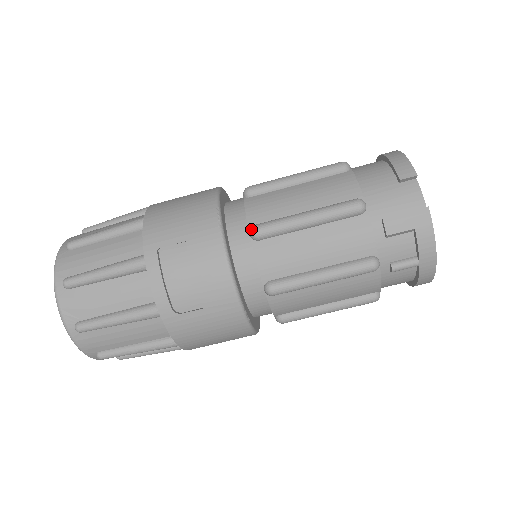
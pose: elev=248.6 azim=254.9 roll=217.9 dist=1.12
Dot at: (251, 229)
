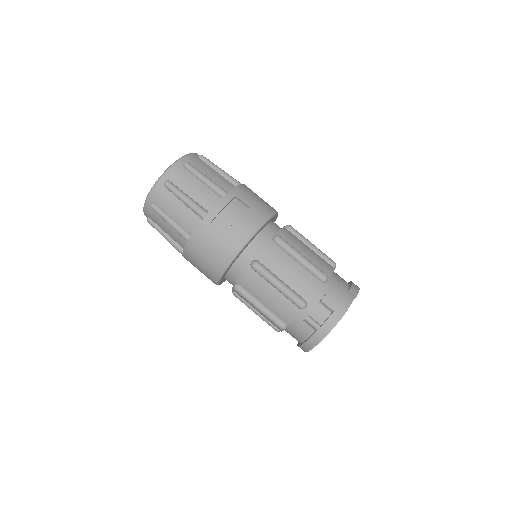
Dot at: (277, 235)
